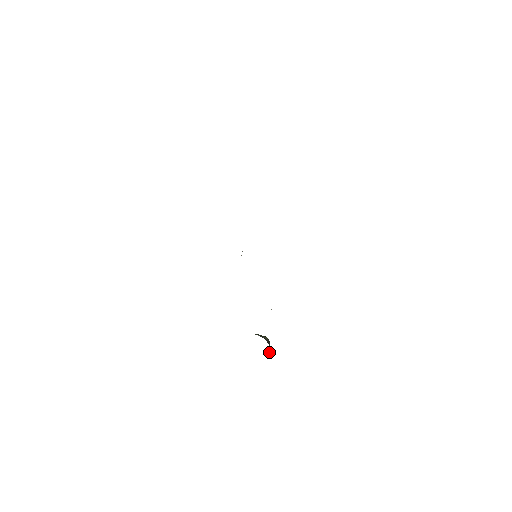
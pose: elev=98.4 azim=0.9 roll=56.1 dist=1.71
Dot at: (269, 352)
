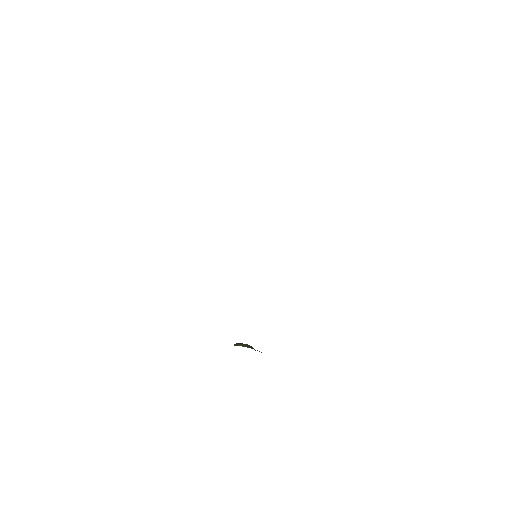
Dot at: occluded
